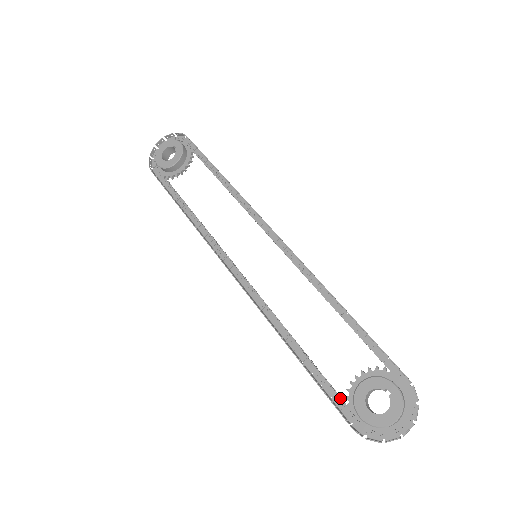
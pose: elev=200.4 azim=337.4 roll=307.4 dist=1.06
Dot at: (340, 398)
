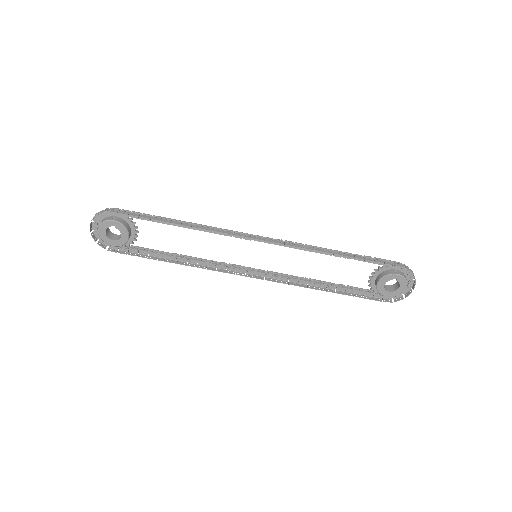
Dot at: (367, 290)
